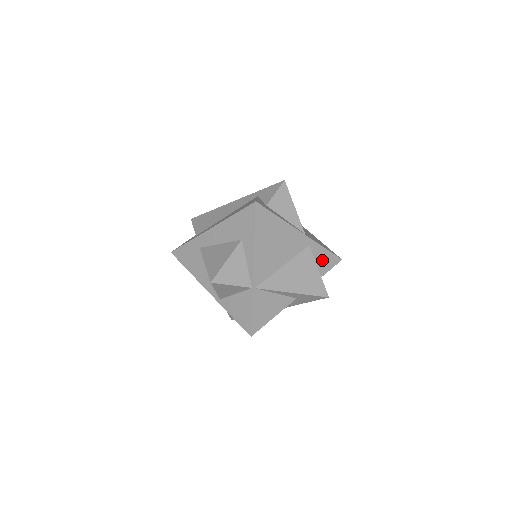
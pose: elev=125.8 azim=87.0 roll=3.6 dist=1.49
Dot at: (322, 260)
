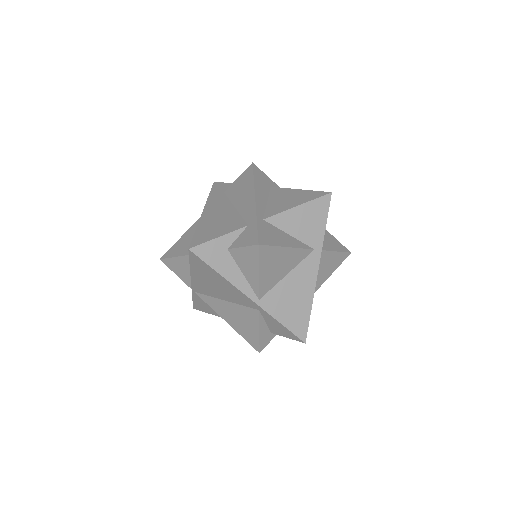
Dot at: (276, 327)
